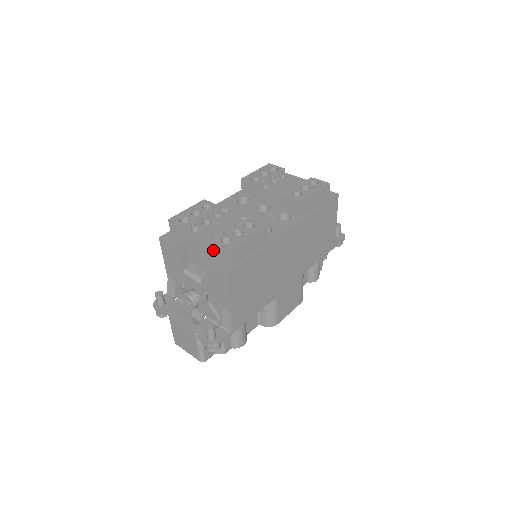
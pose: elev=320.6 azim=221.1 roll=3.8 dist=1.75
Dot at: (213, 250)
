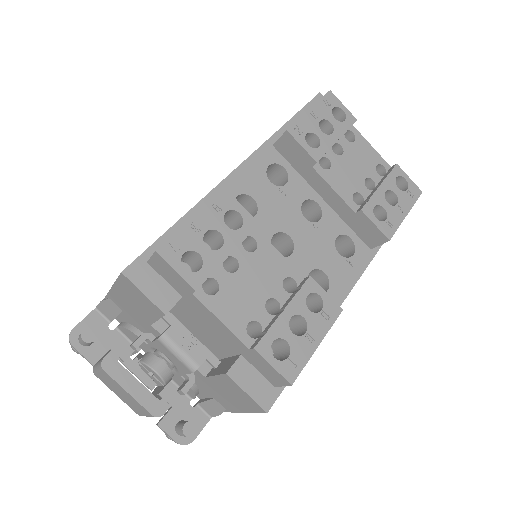
Dot at: (246, 352)
